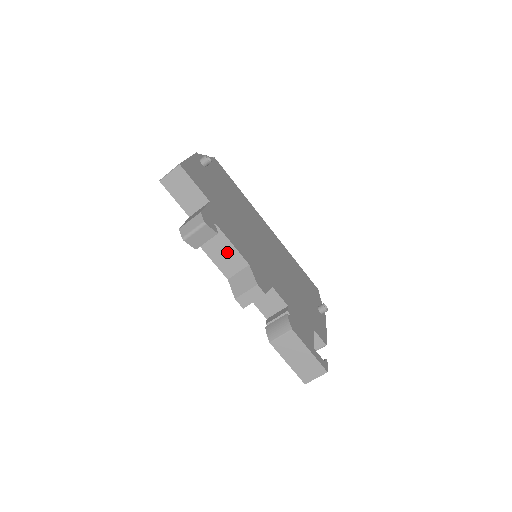
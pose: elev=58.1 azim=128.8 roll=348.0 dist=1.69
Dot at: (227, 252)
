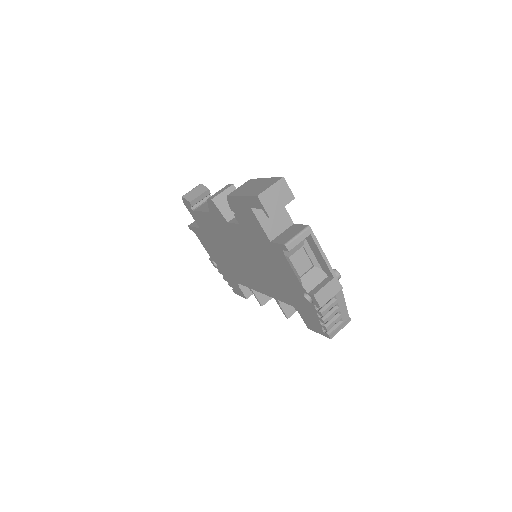
Dot at: occluded
